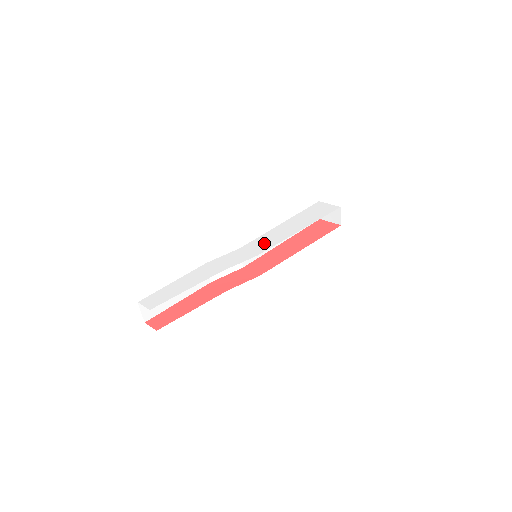
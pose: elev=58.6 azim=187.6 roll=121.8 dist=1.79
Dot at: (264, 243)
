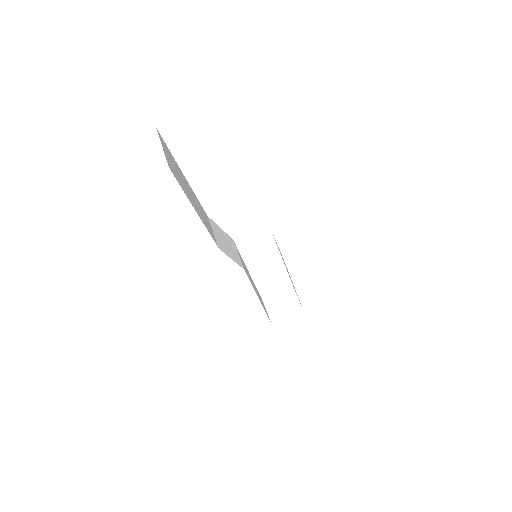
Dot at: occluded
